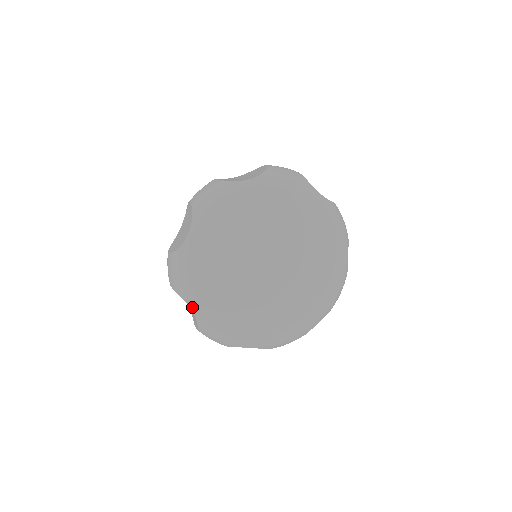
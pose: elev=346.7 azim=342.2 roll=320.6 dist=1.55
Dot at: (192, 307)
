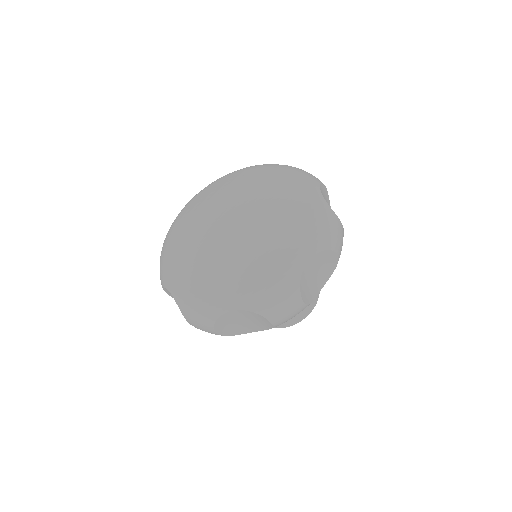
Dot at: (169, 288)
